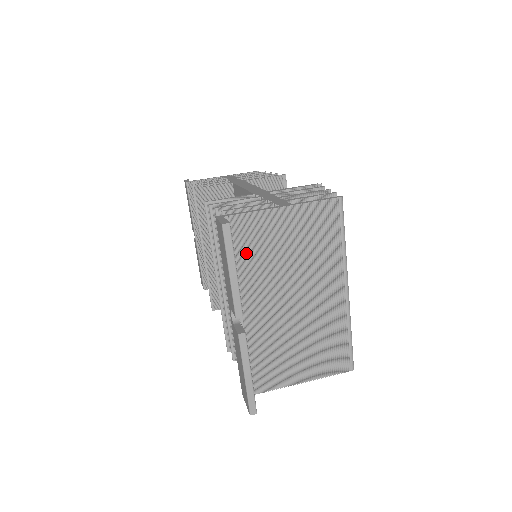
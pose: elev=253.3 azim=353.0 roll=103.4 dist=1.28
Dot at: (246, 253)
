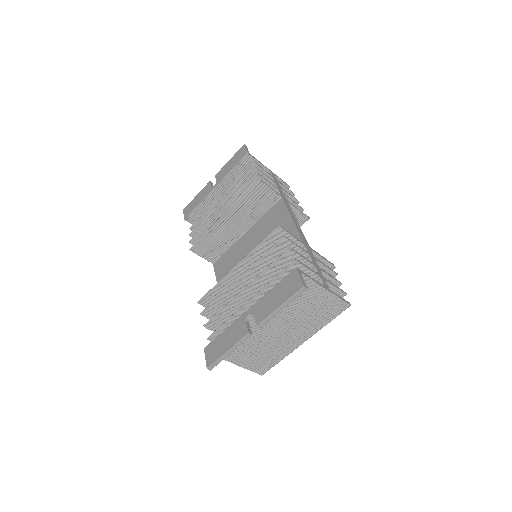
Dot at: occluded
